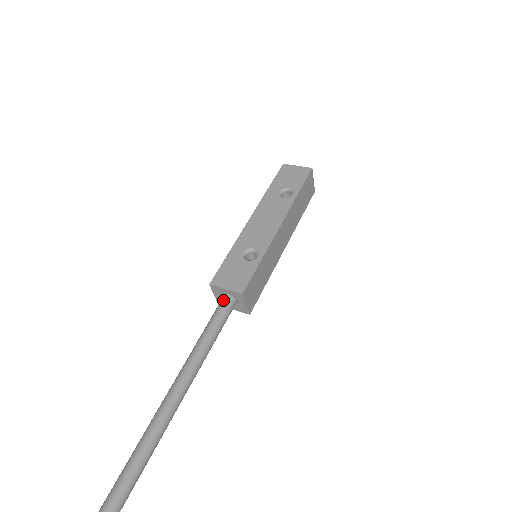
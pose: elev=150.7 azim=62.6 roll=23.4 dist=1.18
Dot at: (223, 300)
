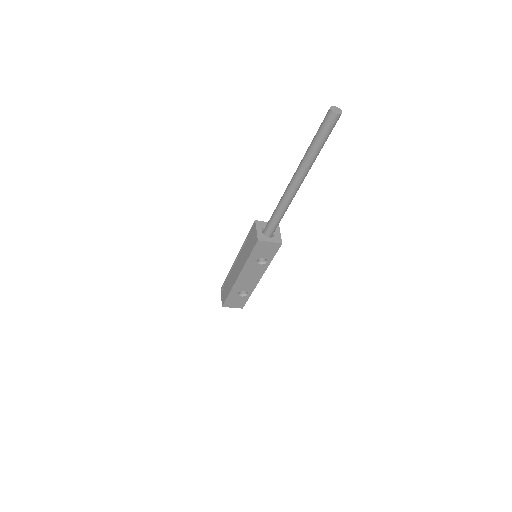
Dot at: occluded
